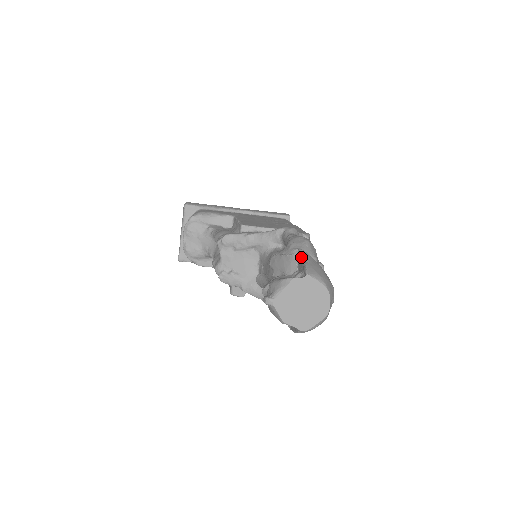
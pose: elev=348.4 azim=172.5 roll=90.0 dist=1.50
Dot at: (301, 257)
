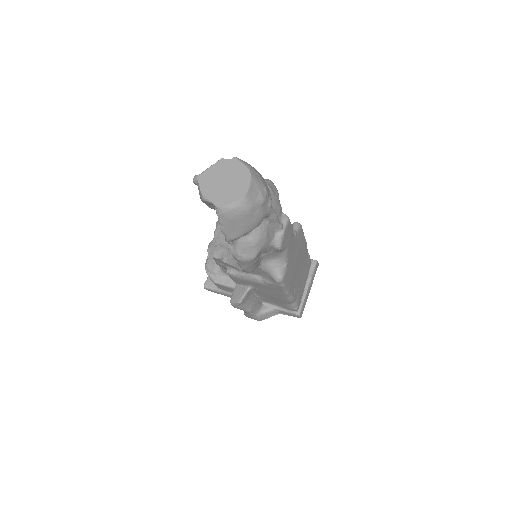
Dot at: occluded
